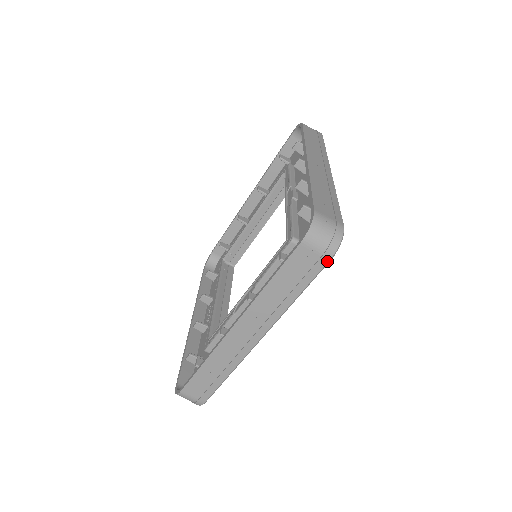
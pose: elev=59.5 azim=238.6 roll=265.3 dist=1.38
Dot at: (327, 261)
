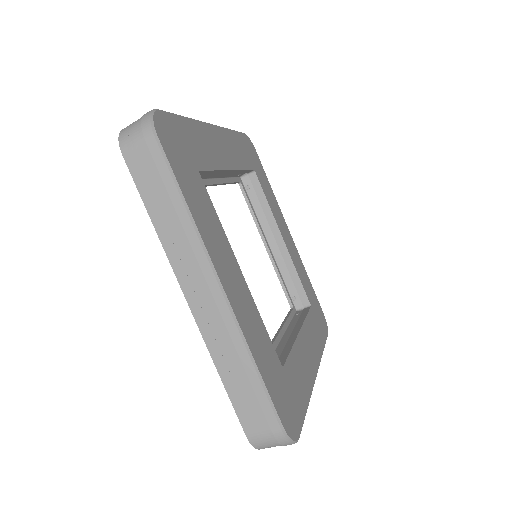
Dot at: (154, 140)
